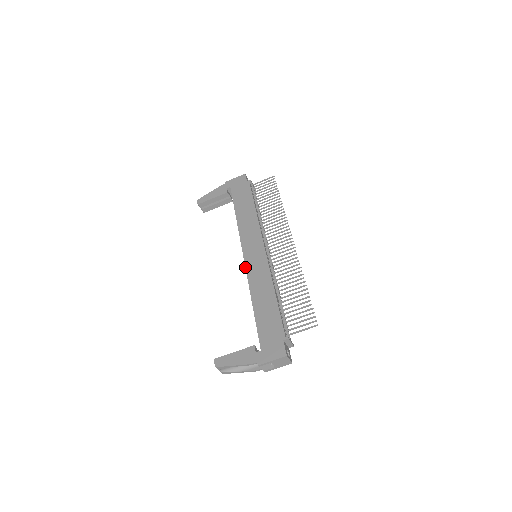
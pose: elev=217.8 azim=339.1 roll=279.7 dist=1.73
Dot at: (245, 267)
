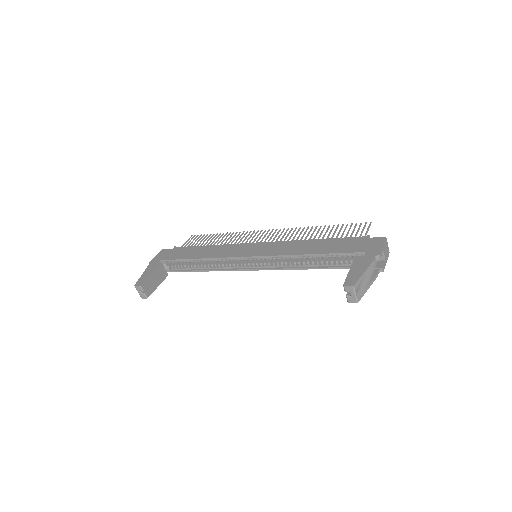
Dot at: (263, 256)
